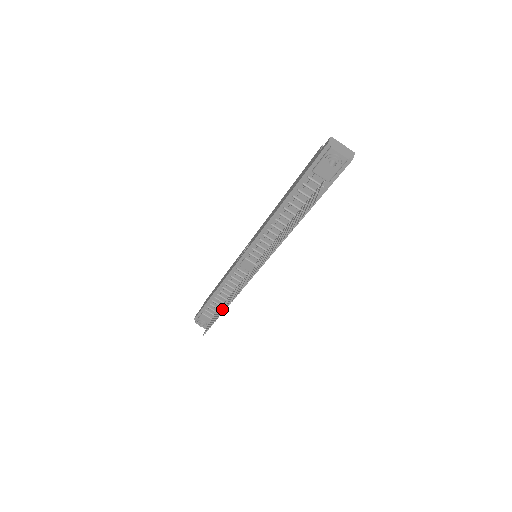
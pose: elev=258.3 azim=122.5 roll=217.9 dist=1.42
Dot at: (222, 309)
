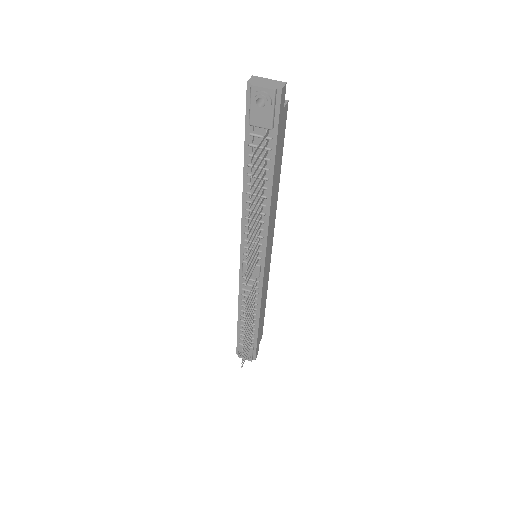
Dot at: (247, 330)
